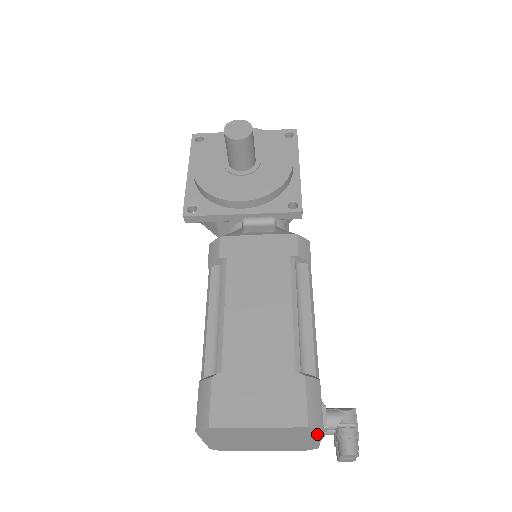
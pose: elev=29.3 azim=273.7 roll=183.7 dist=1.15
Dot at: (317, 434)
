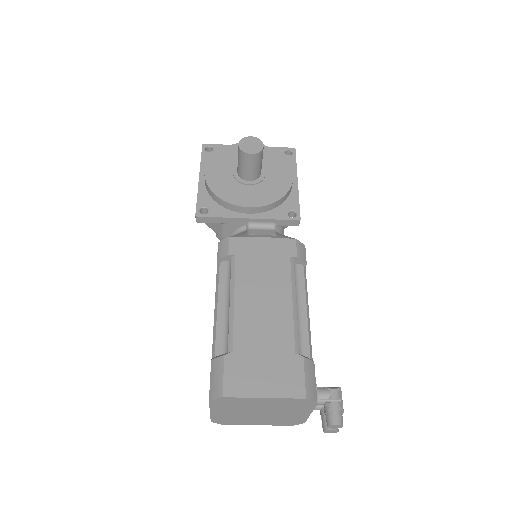
Dot at: (310, 407)
